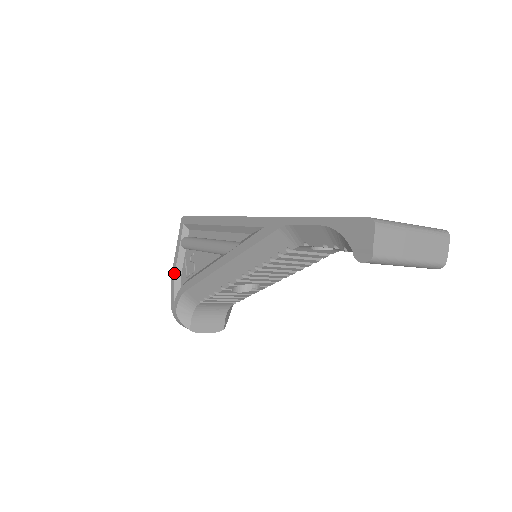
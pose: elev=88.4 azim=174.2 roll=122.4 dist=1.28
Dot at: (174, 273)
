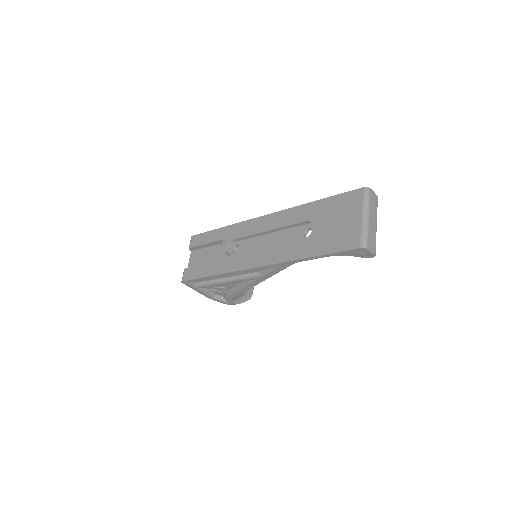
Dot at: (210, 297)
